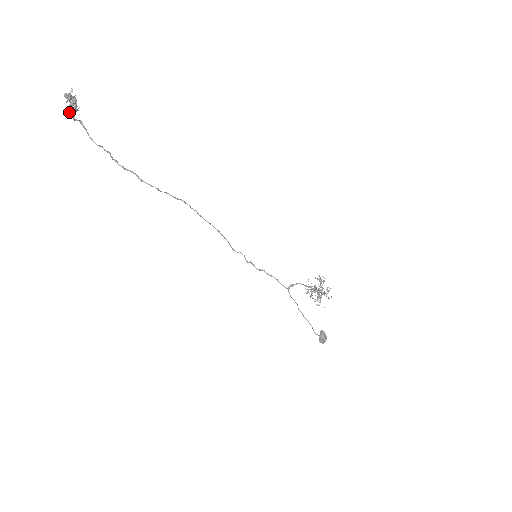
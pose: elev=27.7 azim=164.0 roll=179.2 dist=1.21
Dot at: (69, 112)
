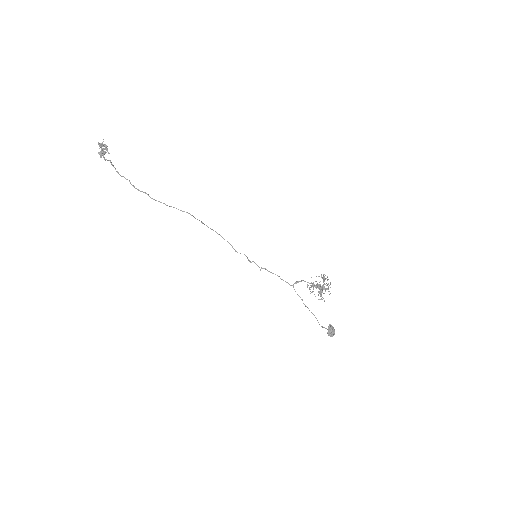
Dot at: (100, 155)
